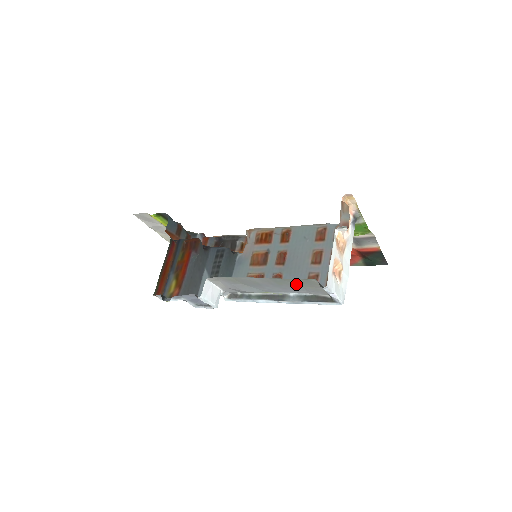
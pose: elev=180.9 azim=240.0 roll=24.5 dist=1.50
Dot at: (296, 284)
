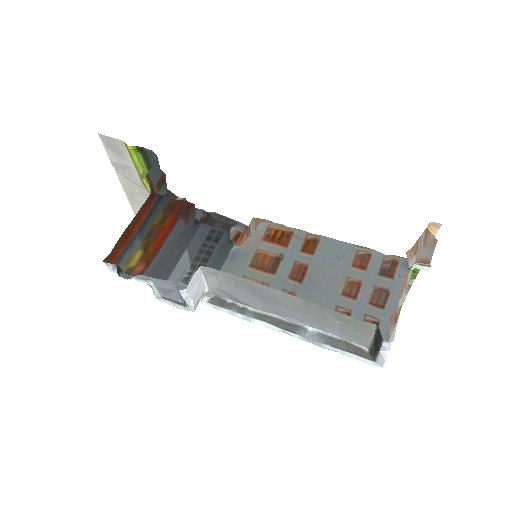
Dot at: (335, 320)
